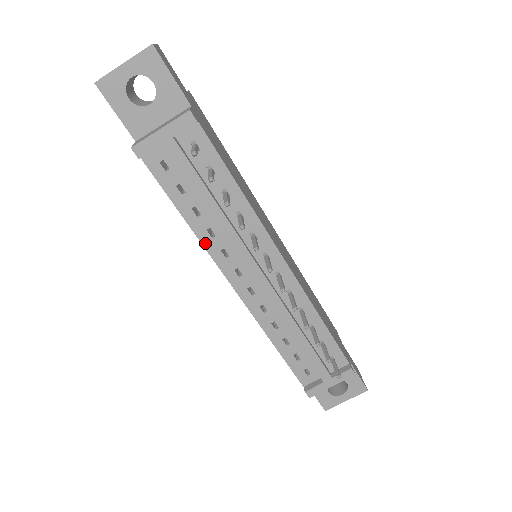
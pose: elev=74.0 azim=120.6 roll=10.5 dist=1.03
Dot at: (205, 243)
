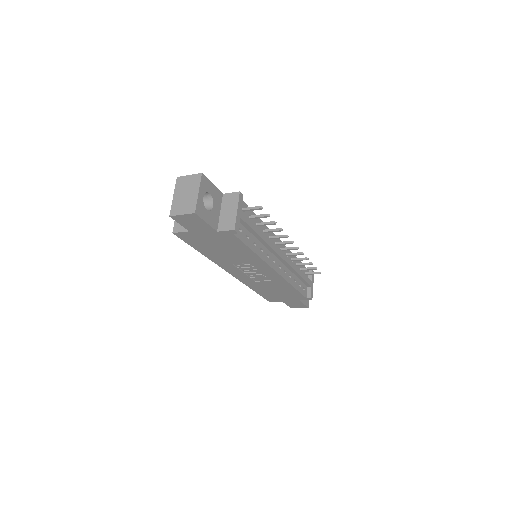
Dot at: (262, 258)
